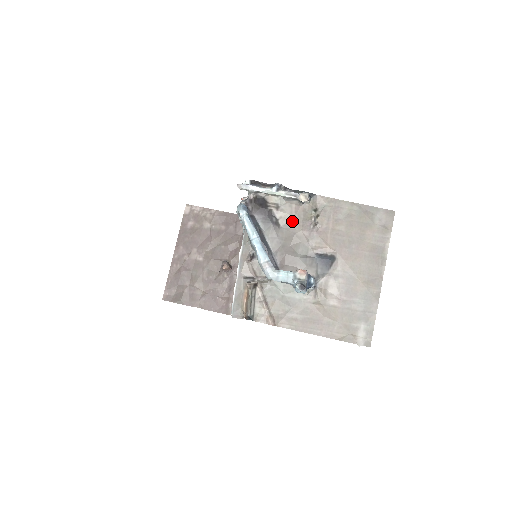
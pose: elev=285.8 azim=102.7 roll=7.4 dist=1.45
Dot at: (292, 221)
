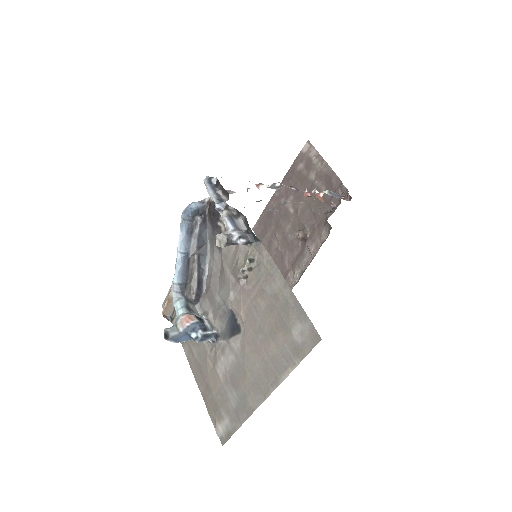
Dot at: (230, 255)
